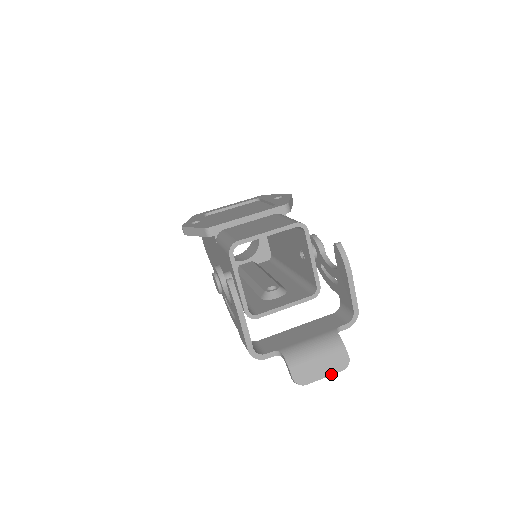
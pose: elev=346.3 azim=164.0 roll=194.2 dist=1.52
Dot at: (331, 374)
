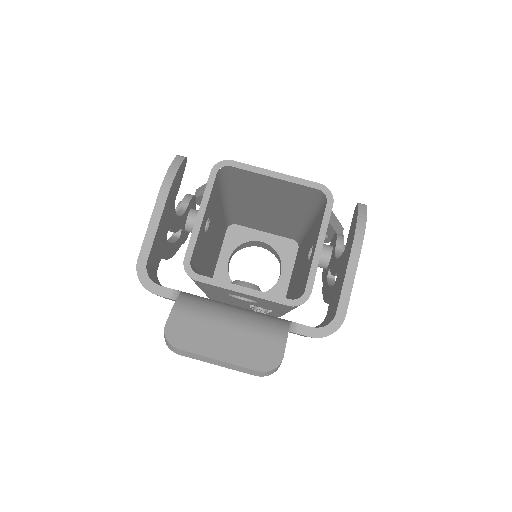
Dot at: (233, 362)
